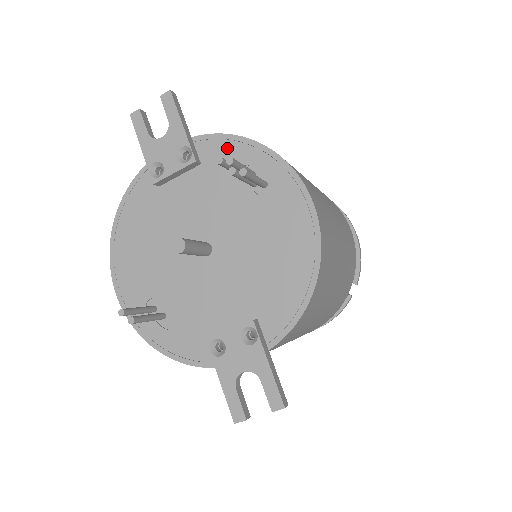
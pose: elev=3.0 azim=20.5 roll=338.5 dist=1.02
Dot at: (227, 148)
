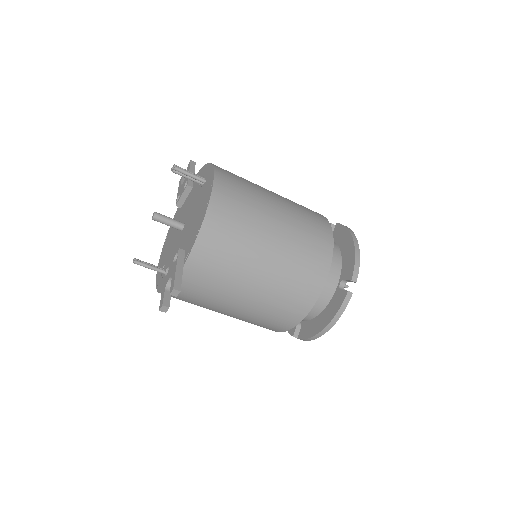
Dot at: (200, 174)
